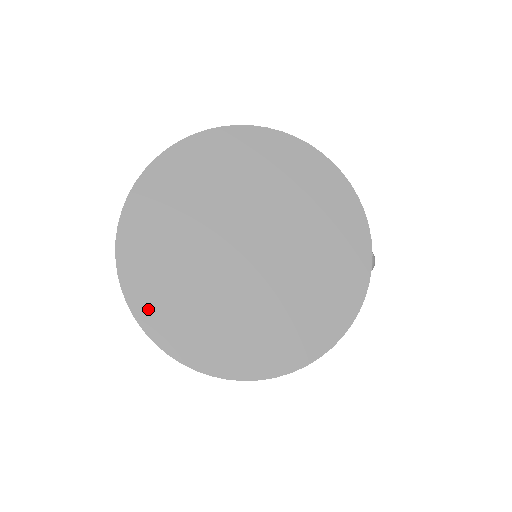
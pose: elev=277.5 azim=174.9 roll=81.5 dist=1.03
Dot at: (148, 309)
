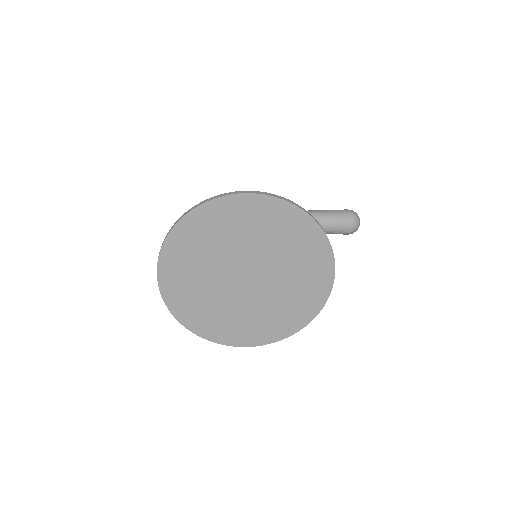
Dot at: (178, 307)
